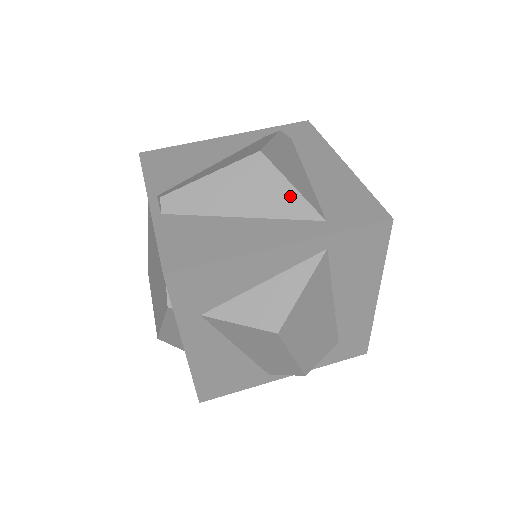
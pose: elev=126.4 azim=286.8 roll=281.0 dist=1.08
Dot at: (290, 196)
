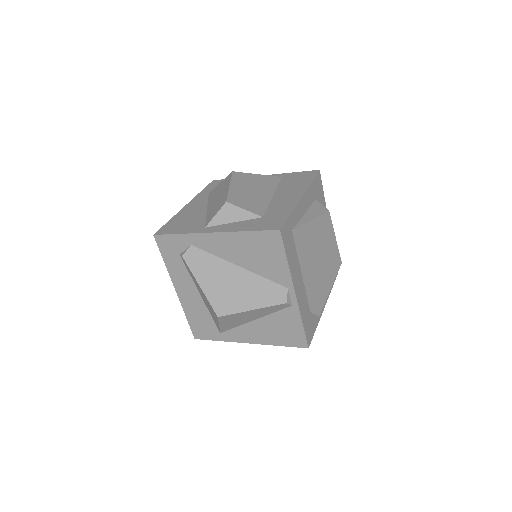
Dot at: occluded
